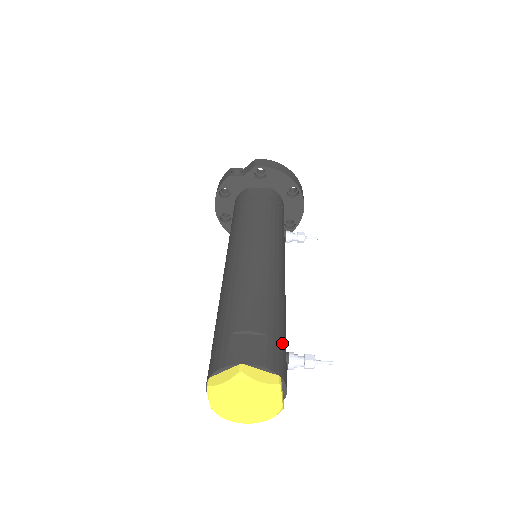
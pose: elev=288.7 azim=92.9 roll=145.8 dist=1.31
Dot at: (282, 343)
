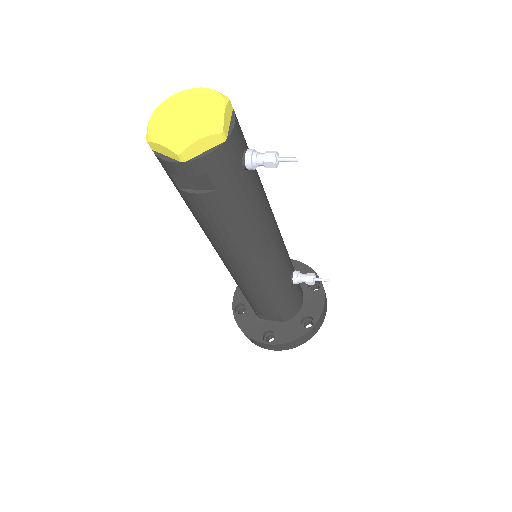
Dot at: occluded
